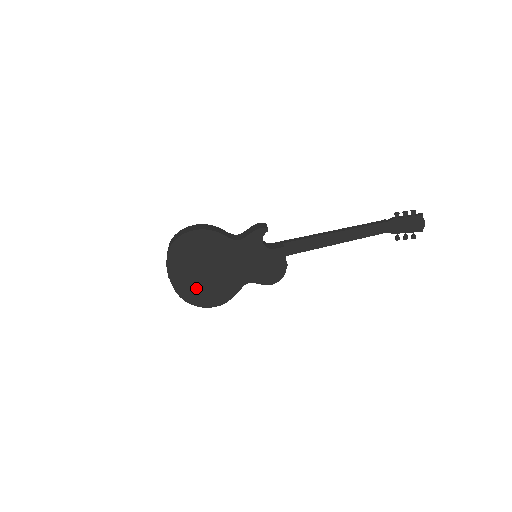
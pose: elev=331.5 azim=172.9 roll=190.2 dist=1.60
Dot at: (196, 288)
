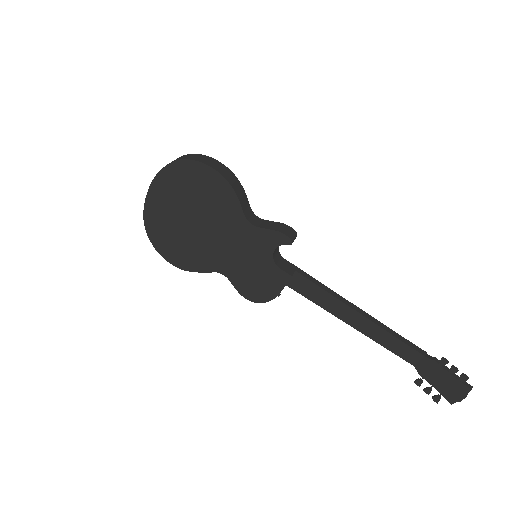
Dot at: (167, 228)
